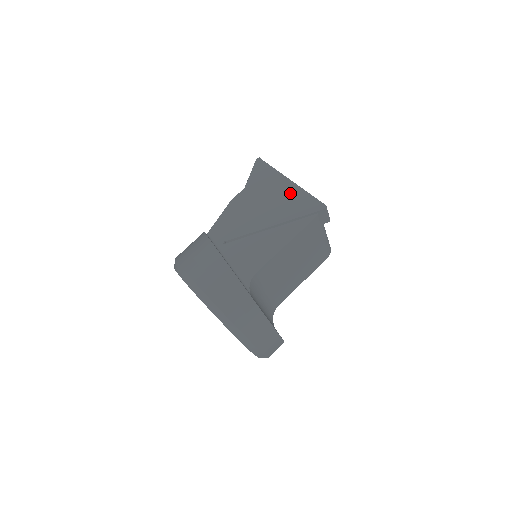
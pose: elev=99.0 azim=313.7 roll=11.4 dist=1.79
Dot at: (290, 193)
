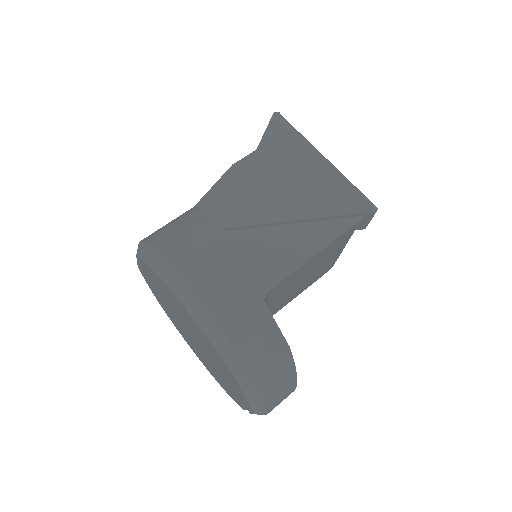
Dot at: (325, 176)
